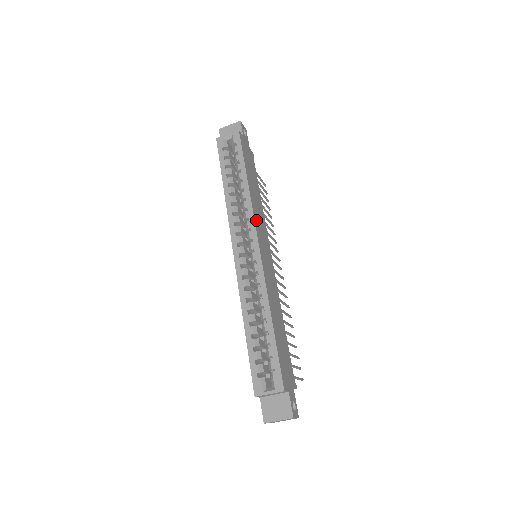
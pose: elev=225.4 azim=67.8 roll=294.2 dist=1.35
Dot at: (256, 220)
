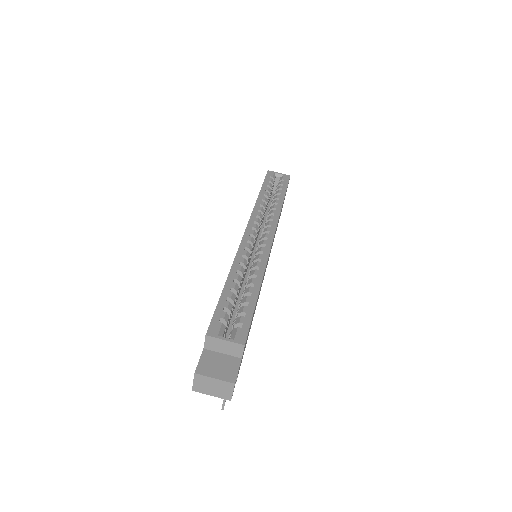
Dot at: occluded
